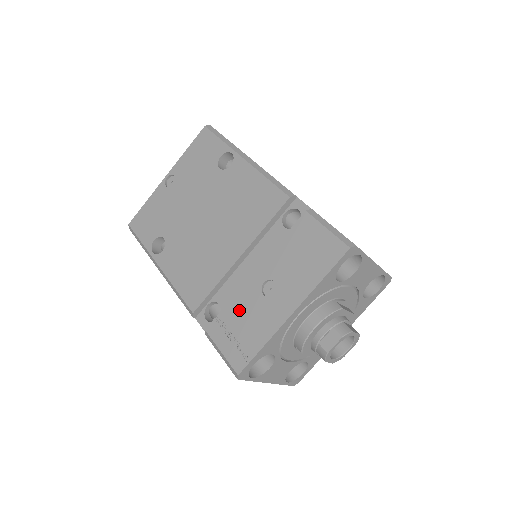
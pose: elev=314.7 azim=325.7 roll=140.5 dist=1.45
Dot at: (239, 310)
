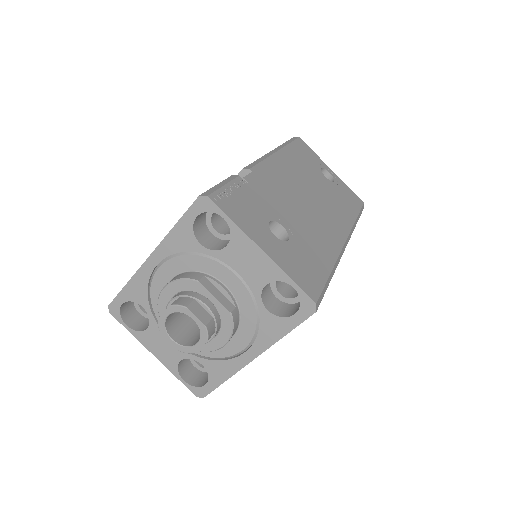
Dot at: occluded
